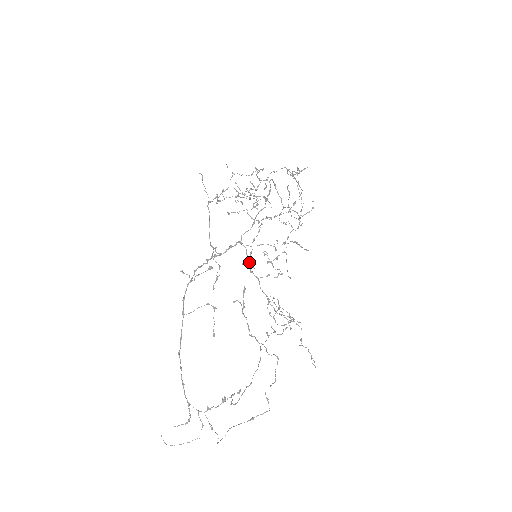
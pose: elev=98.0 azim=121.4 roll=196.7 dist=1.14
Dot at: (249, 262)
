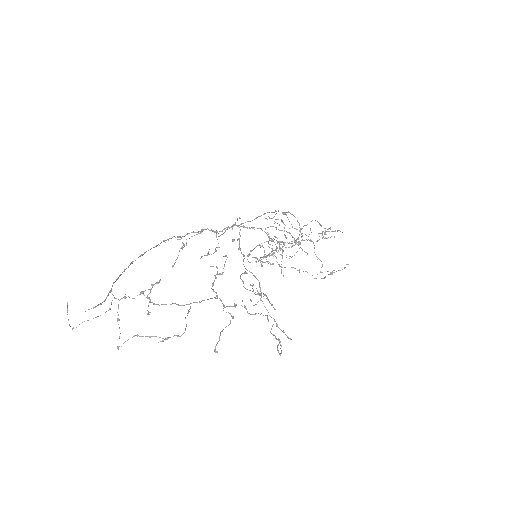
Dot at: (239, 239)
